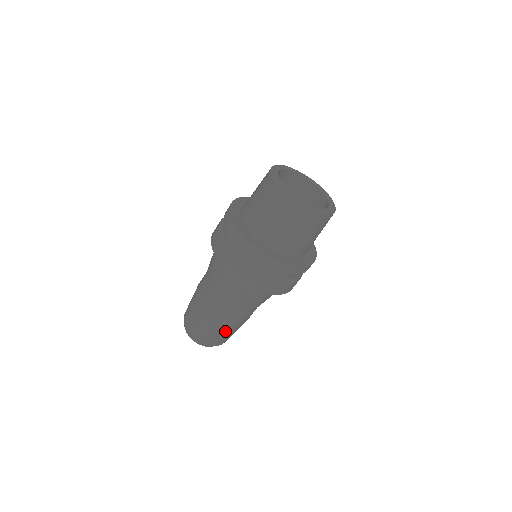
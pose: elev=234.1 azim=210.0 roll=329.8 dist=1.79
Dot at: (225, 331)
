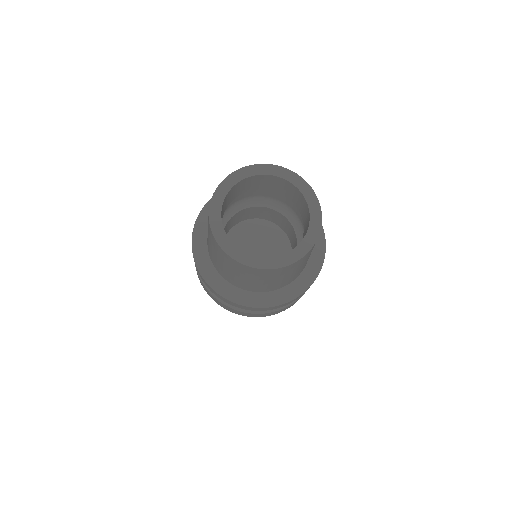
Dot at: occluded
